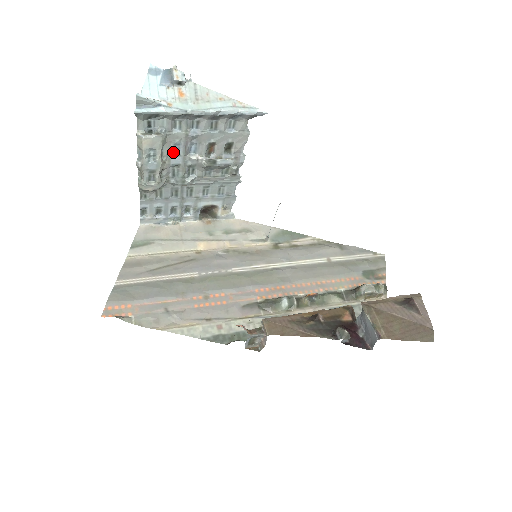
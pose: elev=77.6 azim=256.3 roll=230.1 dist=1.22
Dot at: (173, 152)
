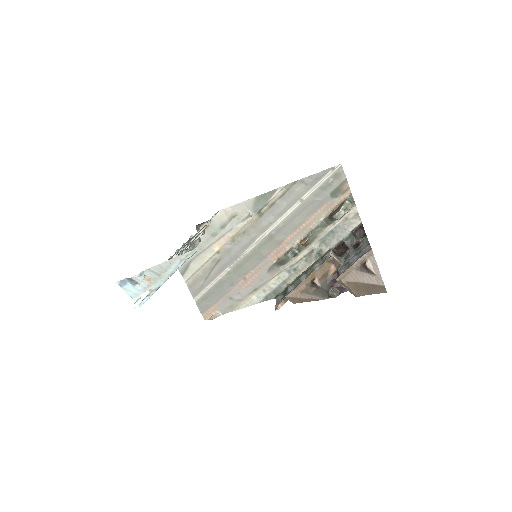
Dot at: occluded
